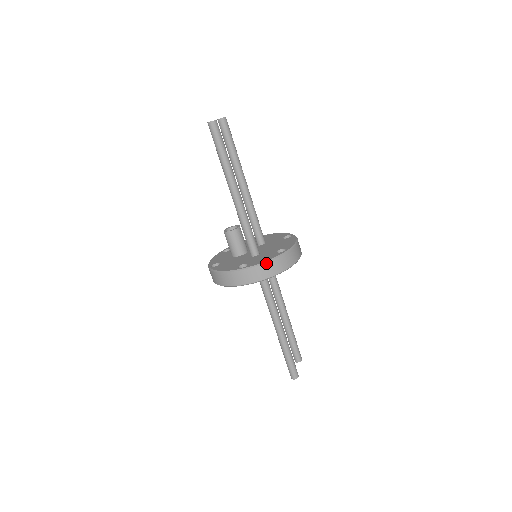
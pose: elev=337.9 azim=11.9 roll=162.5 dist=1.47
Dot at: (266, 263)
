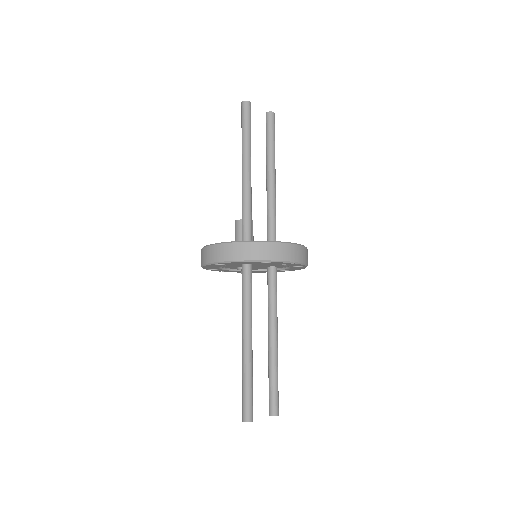
Dot at: (236, 243)
